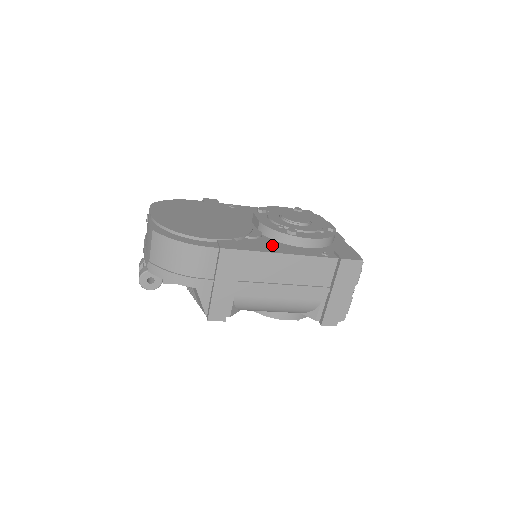
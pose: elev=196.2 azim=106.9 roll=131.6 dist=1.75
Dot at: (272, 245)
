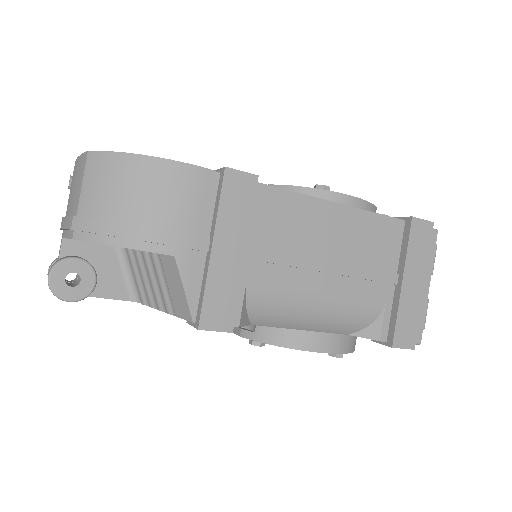
Dot at: occluded
